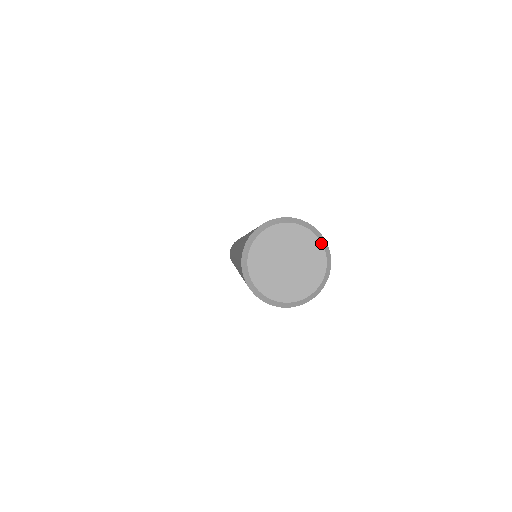
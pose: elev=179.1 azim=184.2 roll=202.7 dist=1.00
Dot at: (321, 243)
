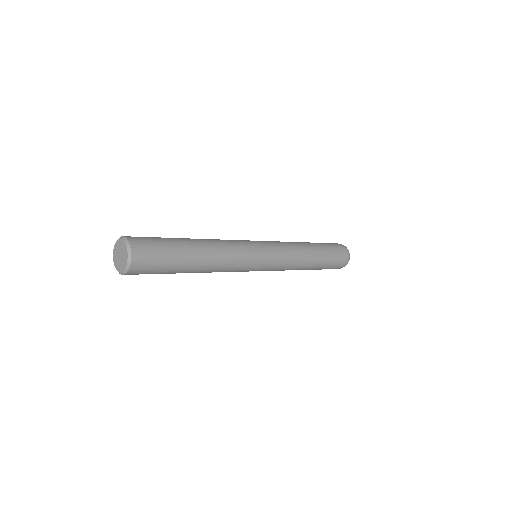
Dot at: (124, 242)
